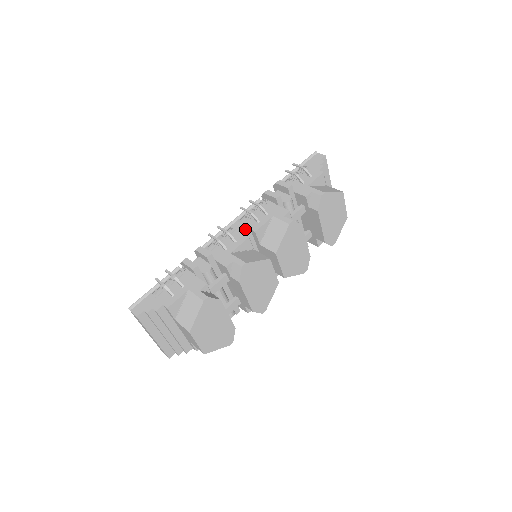
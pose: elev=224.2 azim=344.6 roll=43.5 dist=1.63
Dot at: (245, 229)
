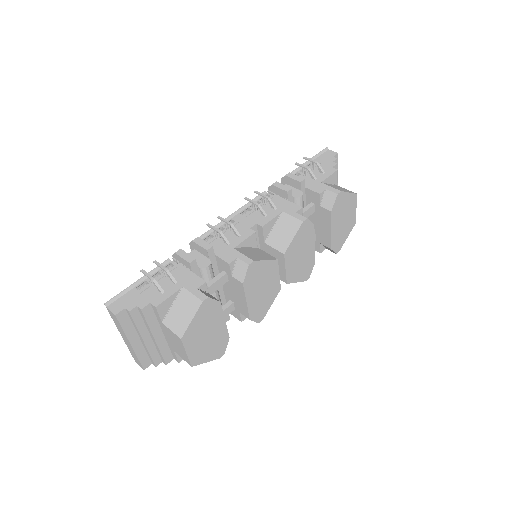
Dot at: (250, 223)
